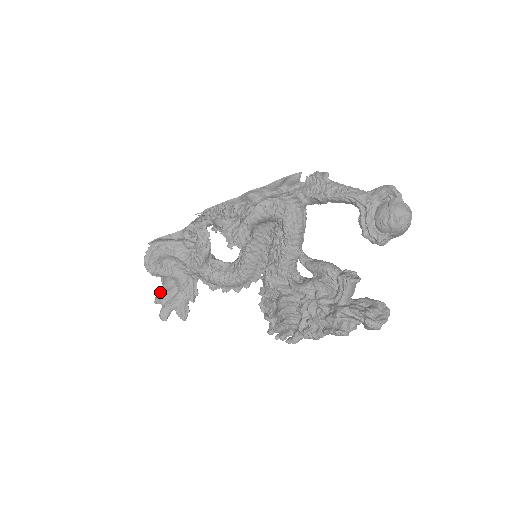
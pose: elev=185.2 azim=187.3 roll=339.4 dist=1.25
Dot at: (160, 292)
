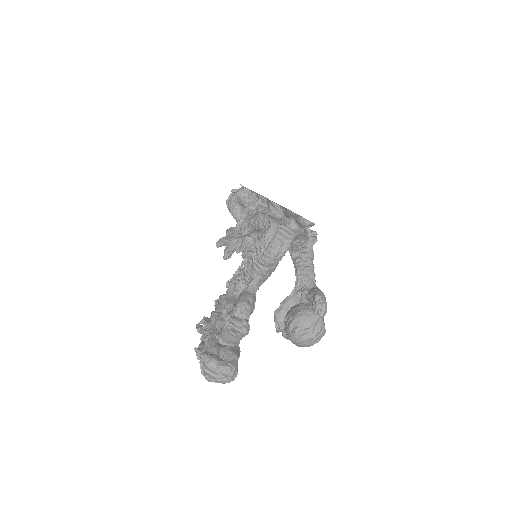
Dot at: (232, 227)
